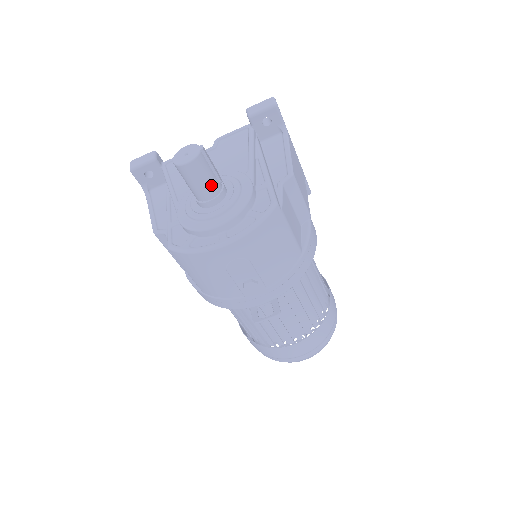
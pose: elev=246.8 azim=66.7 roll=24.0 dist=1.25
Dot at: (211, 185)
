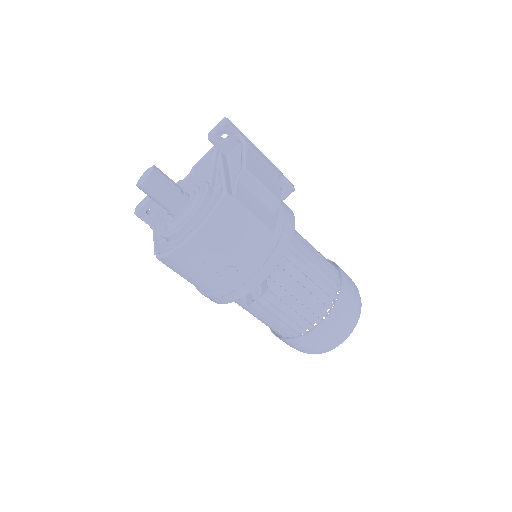
Dot at: (171, 195)
